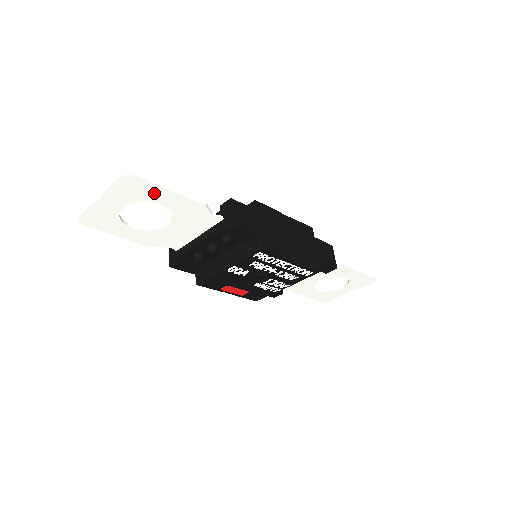
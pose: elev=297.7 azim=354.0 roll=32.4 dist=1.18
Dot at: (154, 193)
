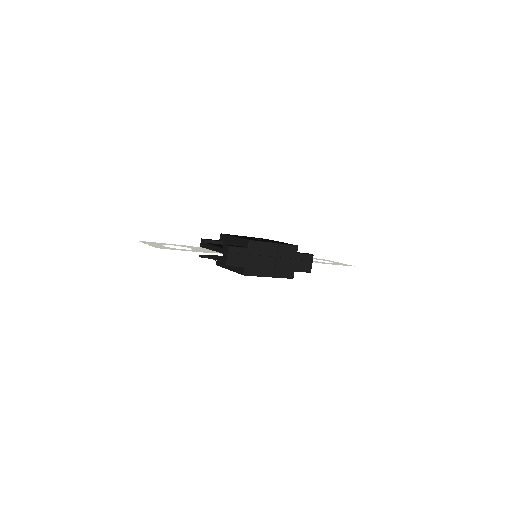
Dot at: occluded
